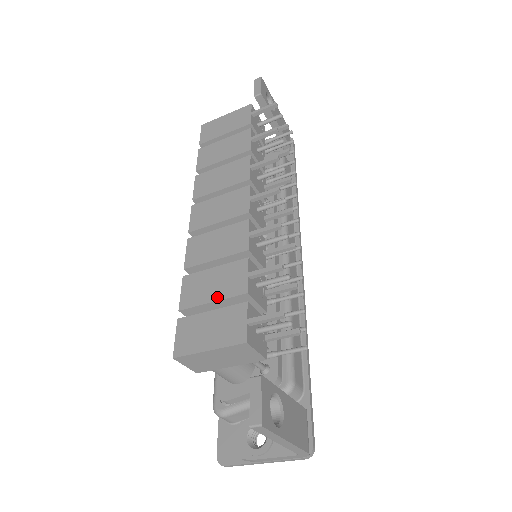
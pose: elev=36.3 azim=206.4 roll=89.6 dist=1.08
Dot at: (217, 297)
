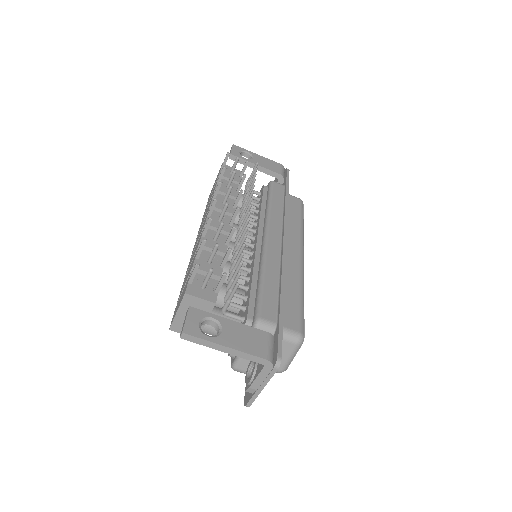
Dot at: (186, 281)
